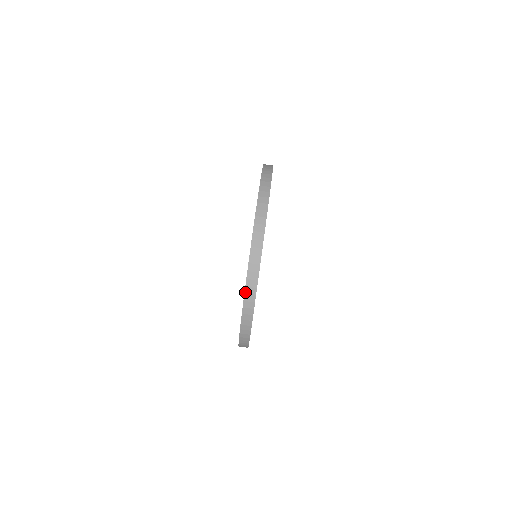
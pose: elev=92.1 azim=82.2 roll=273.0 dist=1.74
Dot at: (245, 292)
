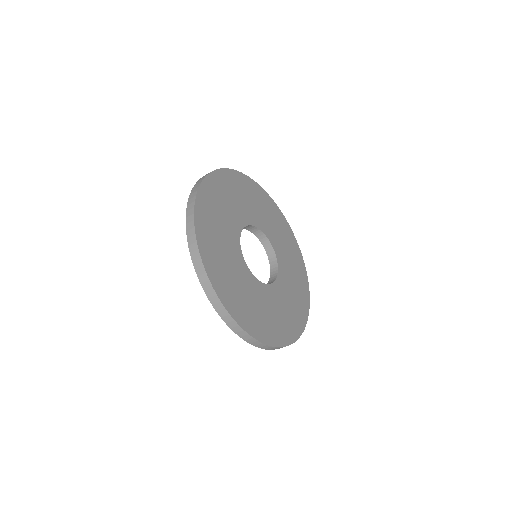
Dot at: (244, 340)
